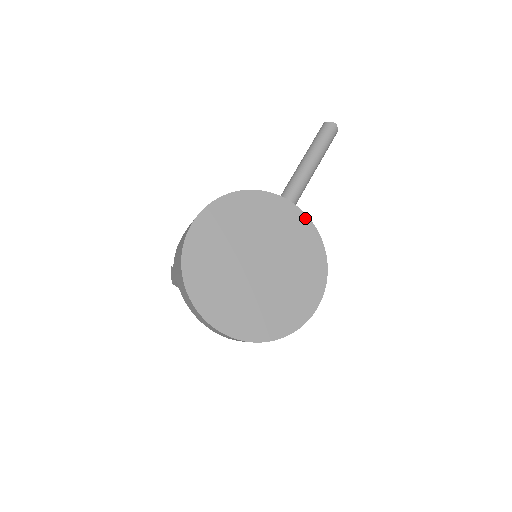
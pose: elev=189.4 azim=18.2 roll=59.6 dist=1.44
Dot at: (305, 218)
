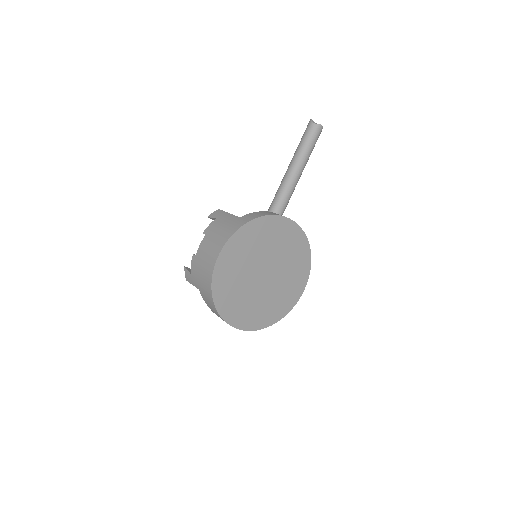
Dot at: (298, 229)
